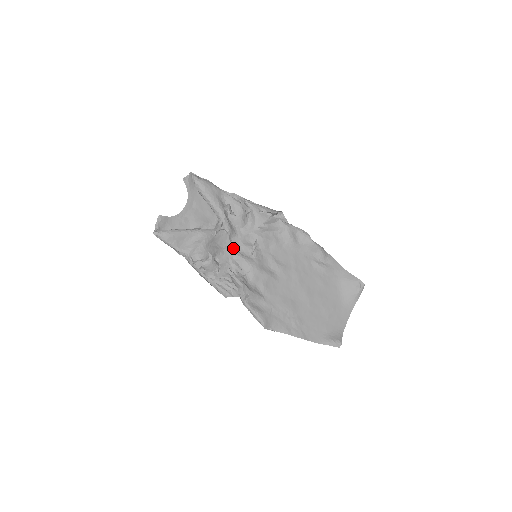
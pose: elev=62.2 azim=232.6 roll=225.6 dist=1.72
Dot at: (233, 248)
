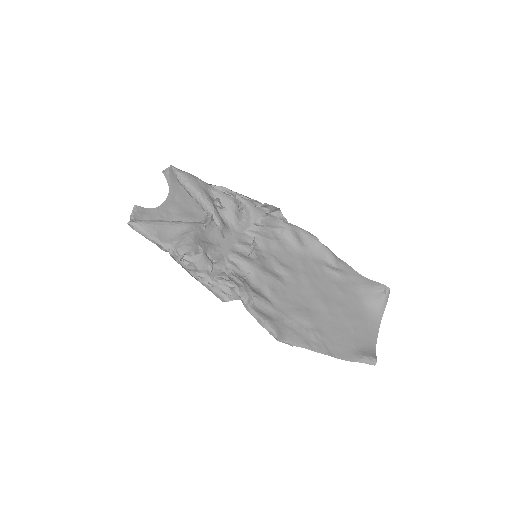
Dot at: (227, 247)
